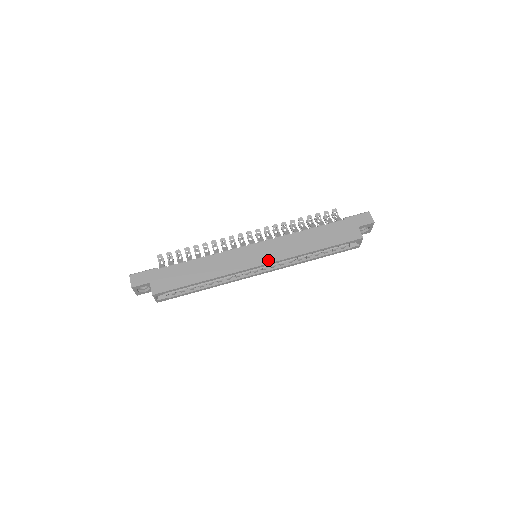
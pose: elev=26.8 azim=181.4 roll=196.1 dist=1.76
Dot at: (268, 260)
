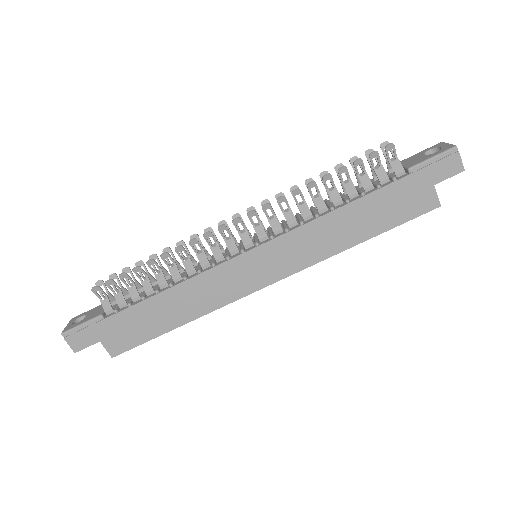
Dot at: (280, 274)
